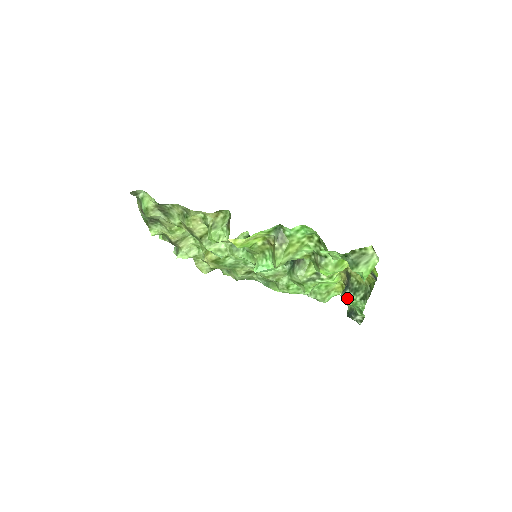
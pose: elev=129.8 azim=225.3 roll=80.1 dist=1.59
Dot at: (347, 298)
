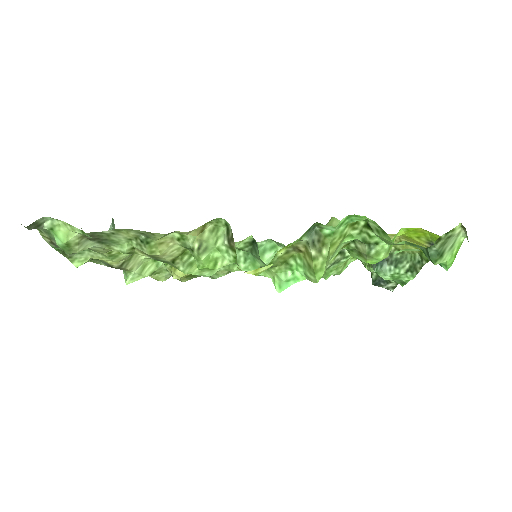
Dot at: (386, 274)
